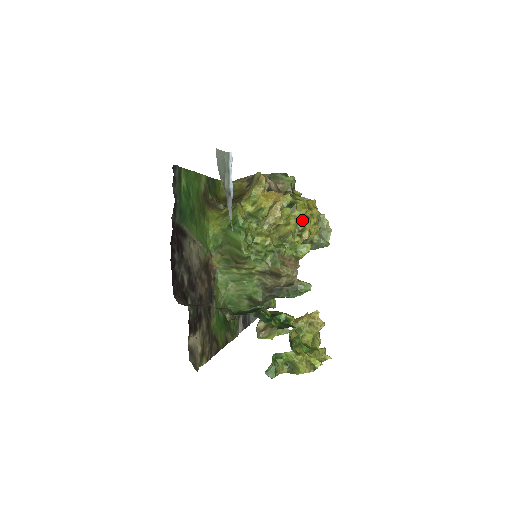
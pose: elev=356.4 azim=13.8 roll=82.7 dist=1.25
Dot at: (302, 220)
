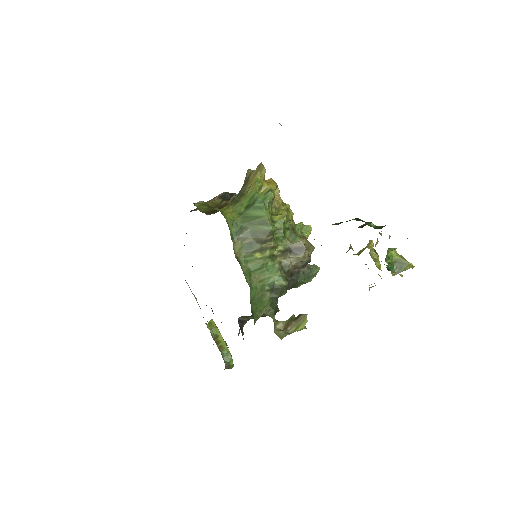
Dot at: (290, 213)
